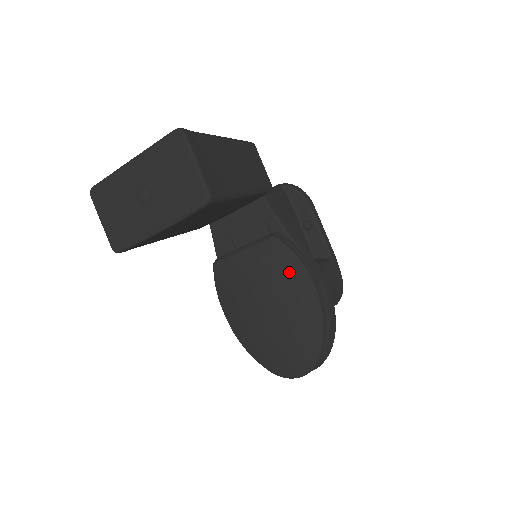
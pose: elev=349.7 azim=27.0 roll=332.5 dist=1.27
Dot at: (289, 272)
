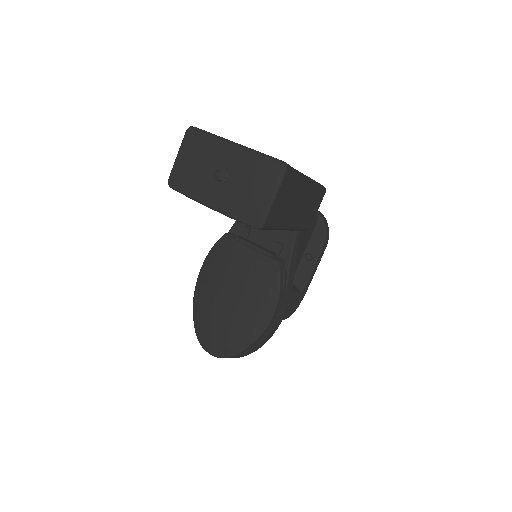
Dot at: (266, 292)
